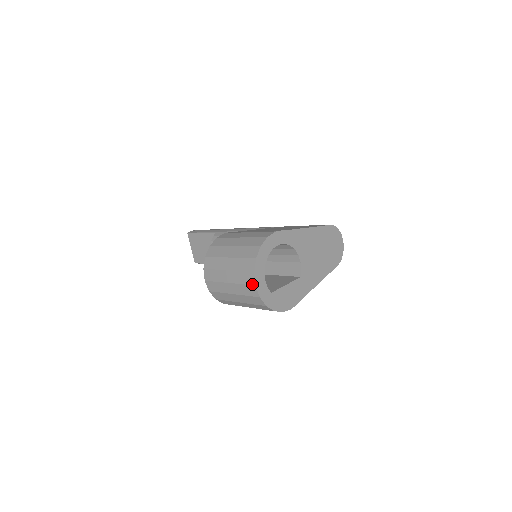
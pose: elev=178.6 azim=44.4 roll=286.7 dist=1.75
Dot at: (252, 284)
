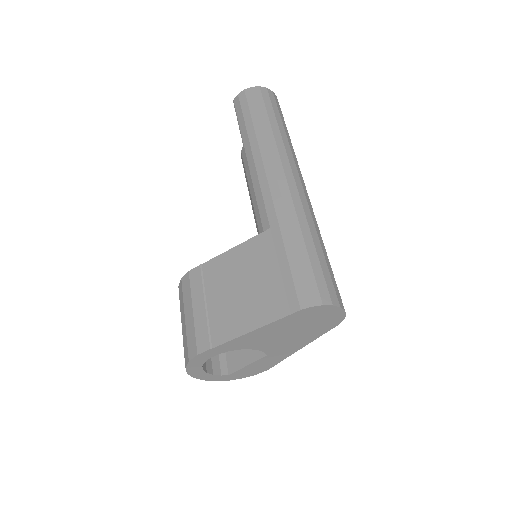
Dot at: occluded
